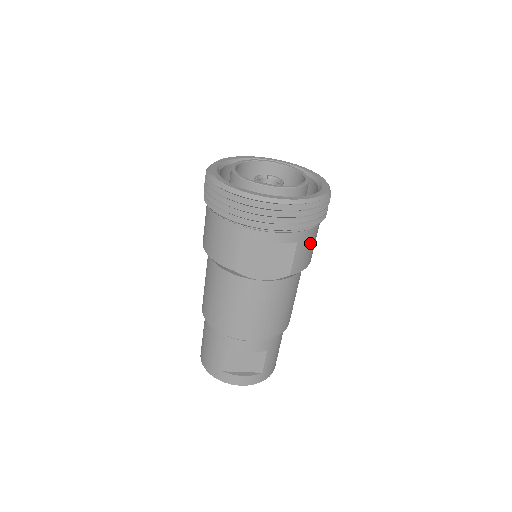
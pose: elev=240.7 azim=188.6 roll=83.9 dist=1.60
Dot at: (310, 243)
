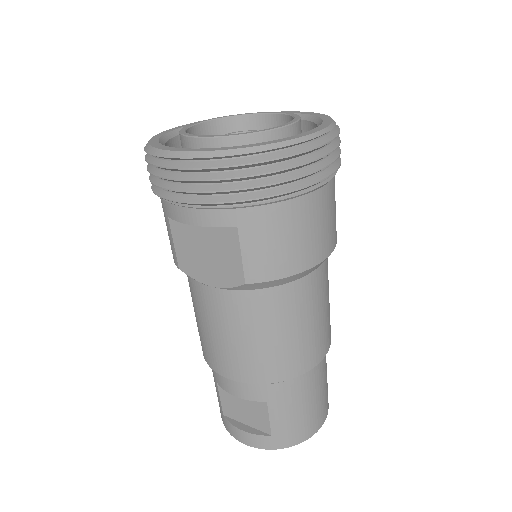
Dot at: (276, 232)
